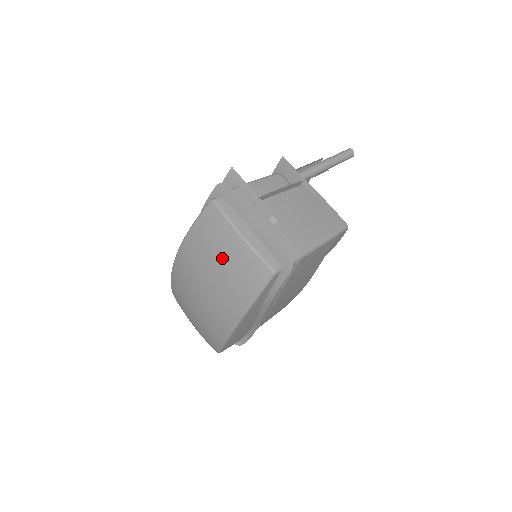
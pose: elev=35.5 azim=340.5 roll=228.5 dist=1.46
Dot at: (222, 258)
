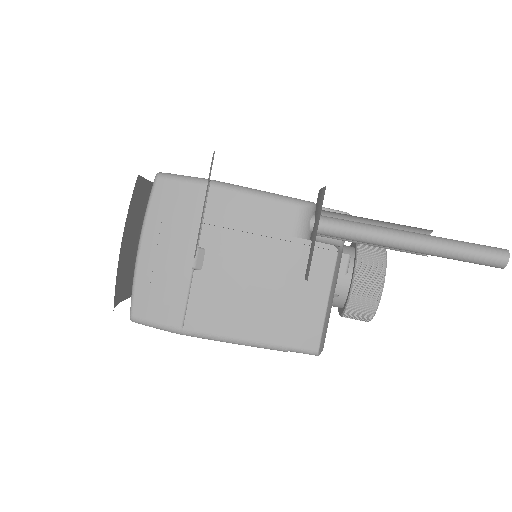
Dot at: occluded
